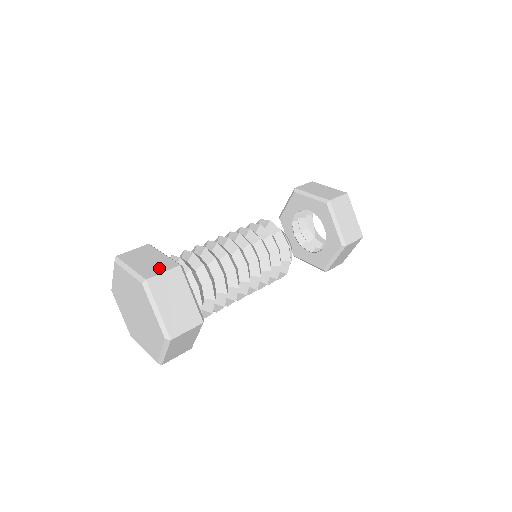
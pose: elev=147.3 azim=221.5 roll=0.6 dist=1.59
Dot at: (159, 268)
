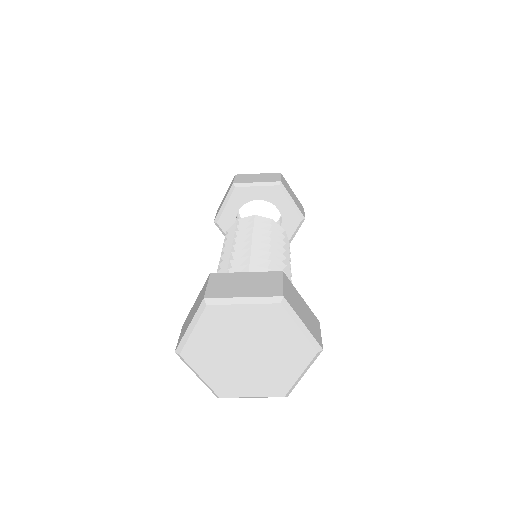
Dot at: (272, 283)
